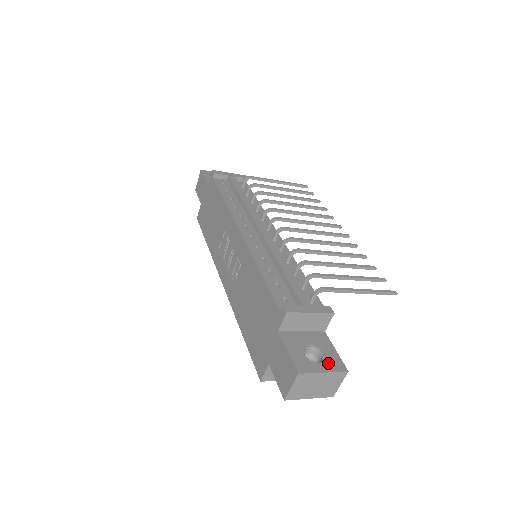
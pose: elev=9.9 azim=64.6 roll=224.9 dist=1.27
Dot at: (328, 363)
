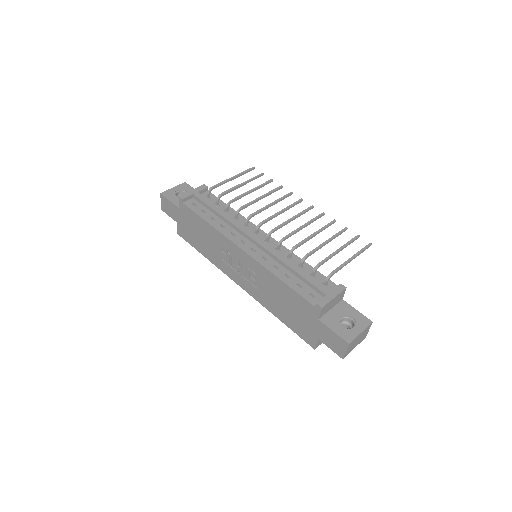
Dot at: (359, 324)
